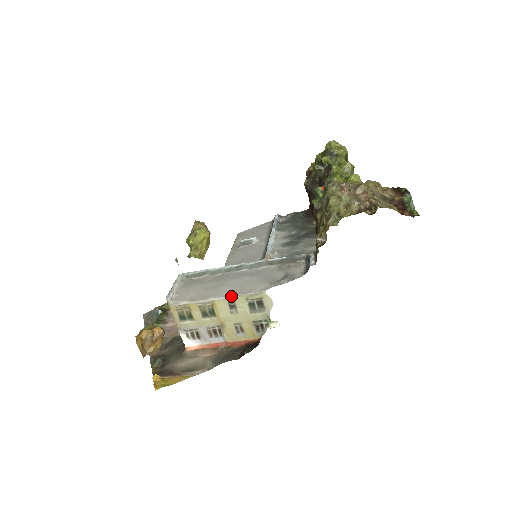
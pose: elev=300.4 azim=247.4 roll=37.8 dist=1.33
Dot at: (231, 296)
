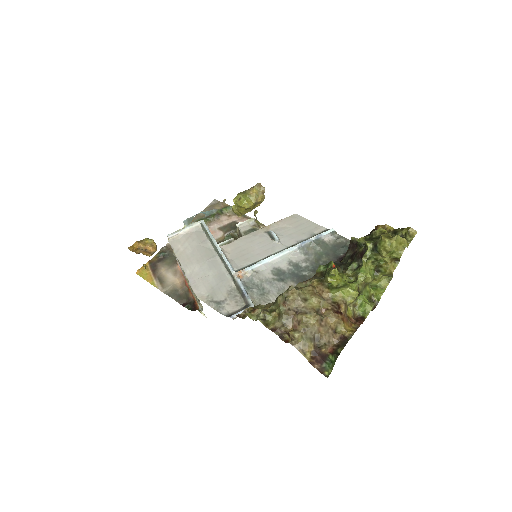
Dot at: (187, 277)
